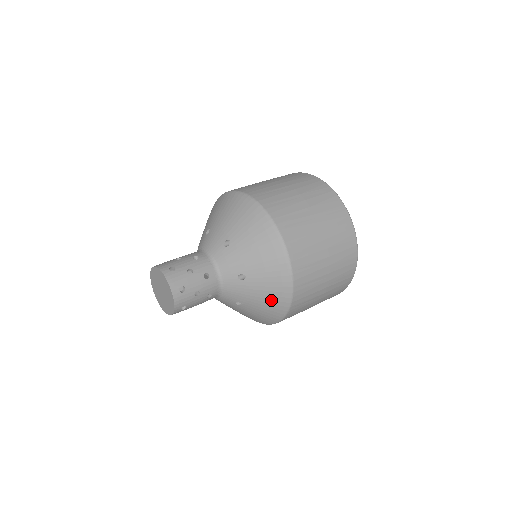
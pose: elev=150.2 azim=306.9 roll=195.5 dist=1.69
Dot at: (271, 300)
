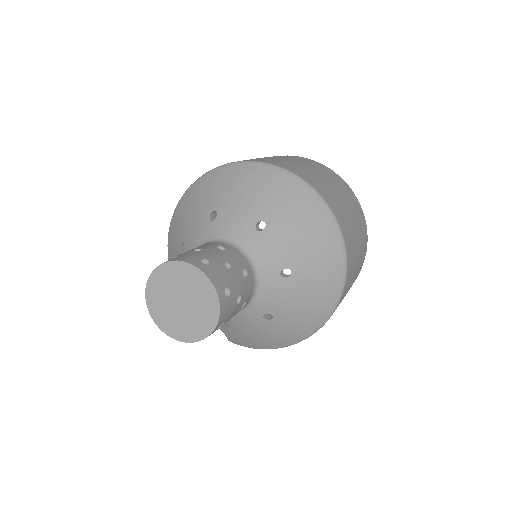
Dot at: (314, 231)
